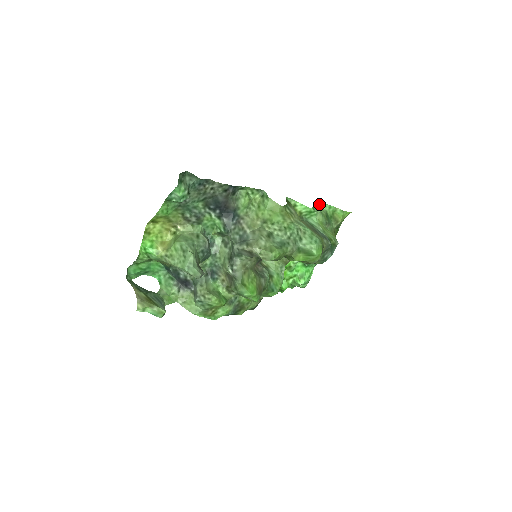
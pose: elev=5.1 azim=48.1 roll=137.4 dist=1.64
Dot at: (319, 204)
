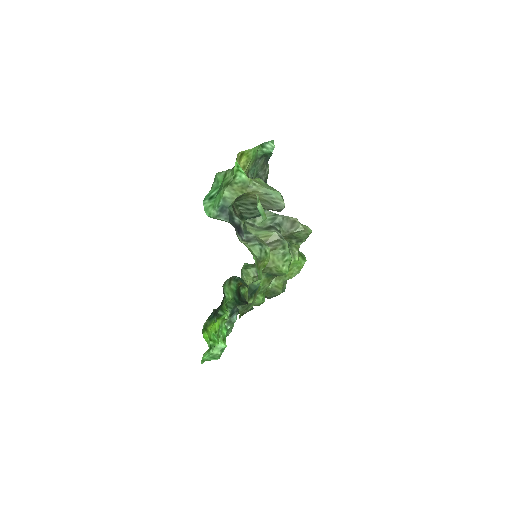
Dot at: occluded
